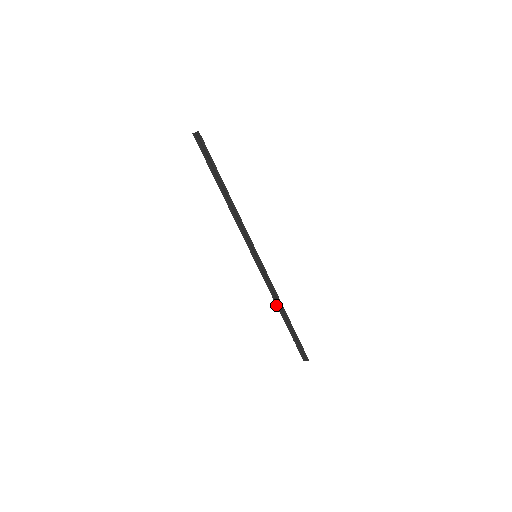
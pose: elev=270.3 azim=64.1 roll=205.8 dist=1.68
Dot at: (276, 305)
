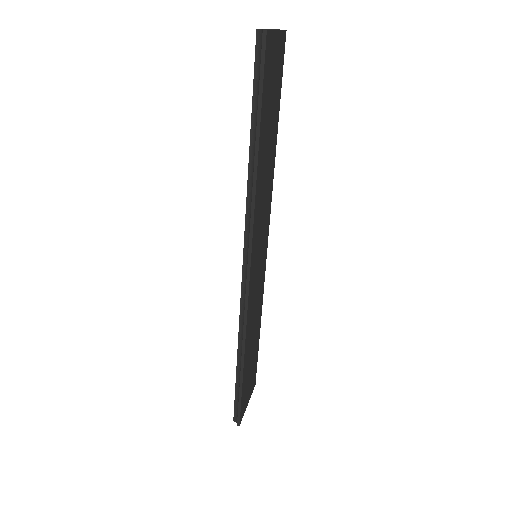
Dot at: (238, 334)
